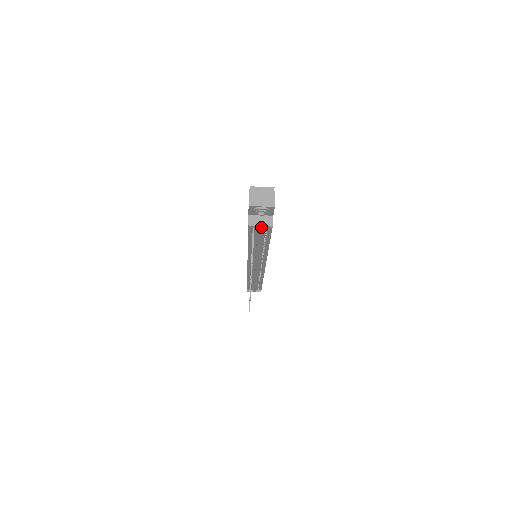
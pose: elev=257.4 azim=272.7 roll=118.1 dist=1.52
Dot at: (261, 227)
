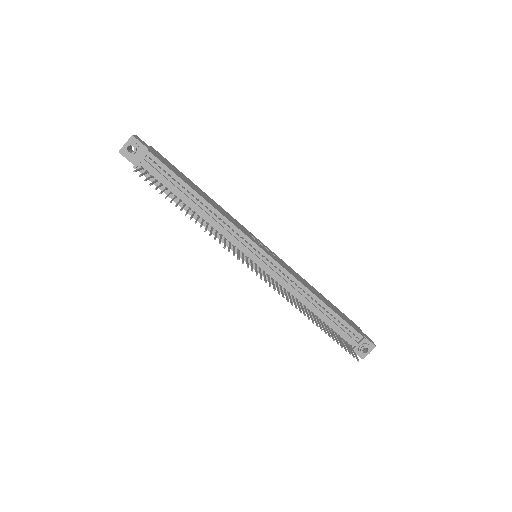
Dot at: (143, 160)
